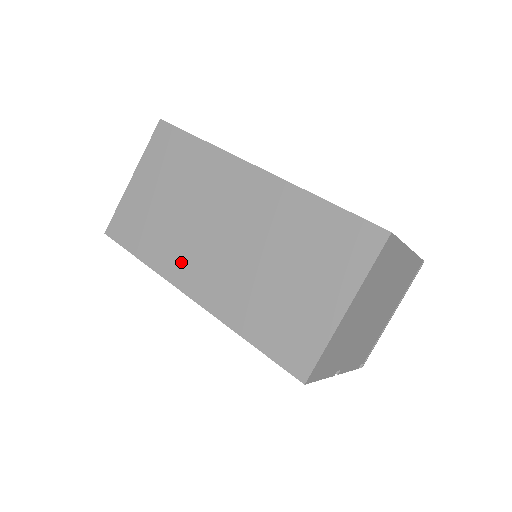
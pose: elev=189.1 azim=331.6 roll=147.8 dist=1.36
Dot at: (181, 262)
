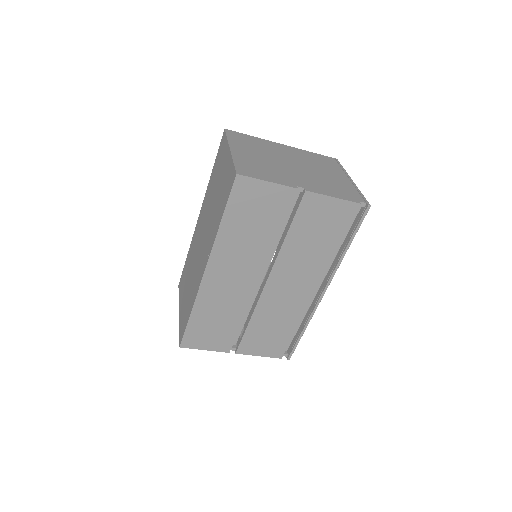
Dot at: (198, 277)
